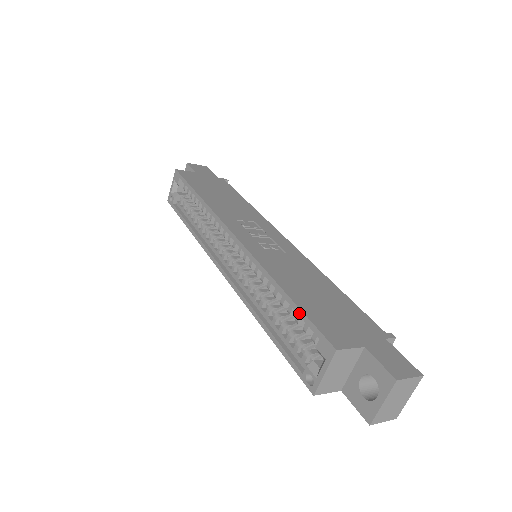
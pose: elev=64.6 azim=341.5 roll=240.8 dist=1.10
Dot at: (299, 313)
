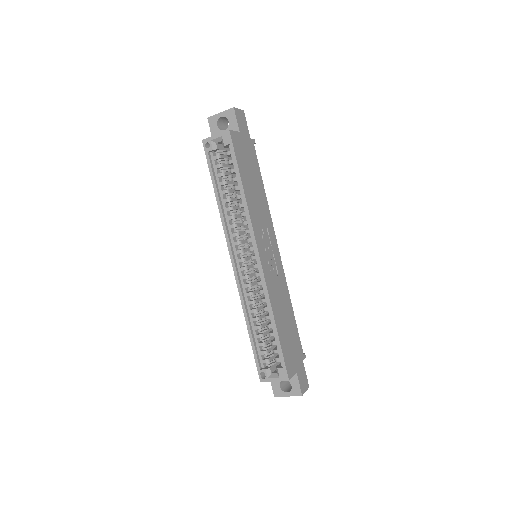
Dot at: (279, 347)
